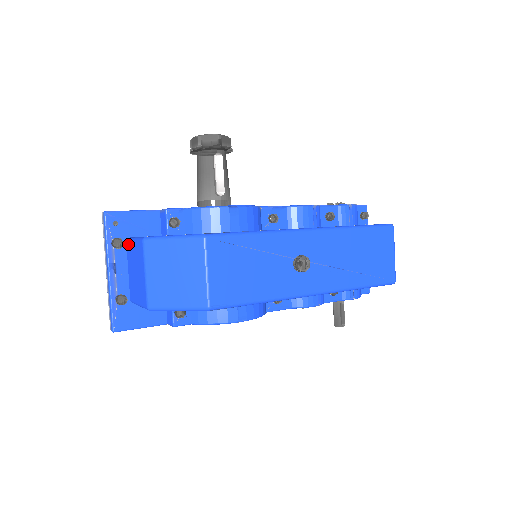
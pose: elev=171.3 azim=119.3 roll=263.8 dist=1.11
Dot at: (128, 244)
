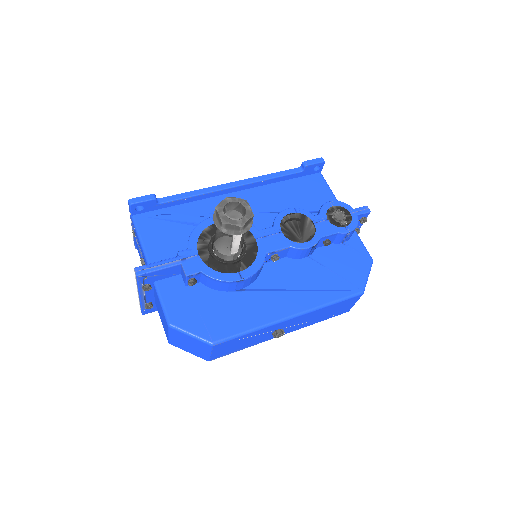
Dot at: (155, 290)
